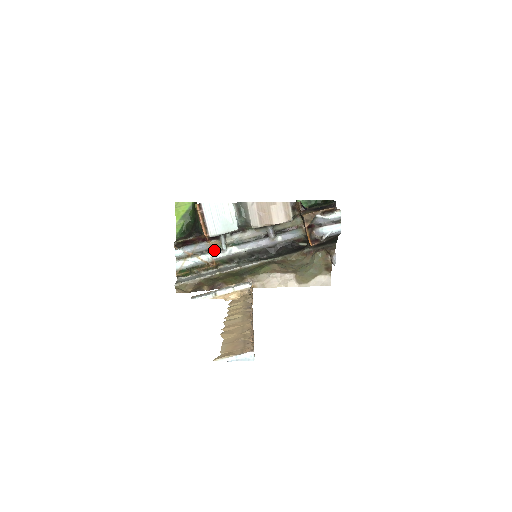
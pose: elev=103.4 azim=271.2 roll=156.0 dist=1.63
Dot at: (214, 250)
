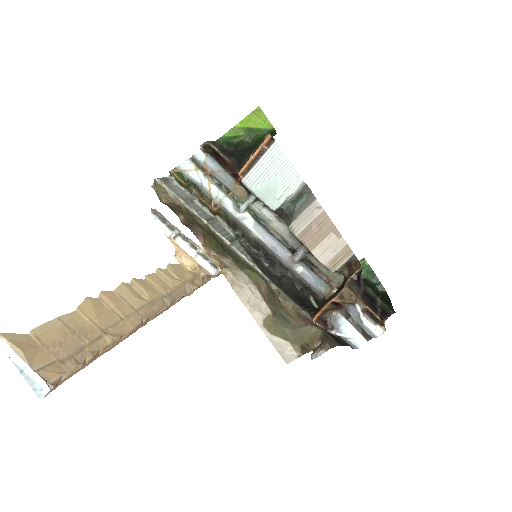
Dot at: (232, 197)
